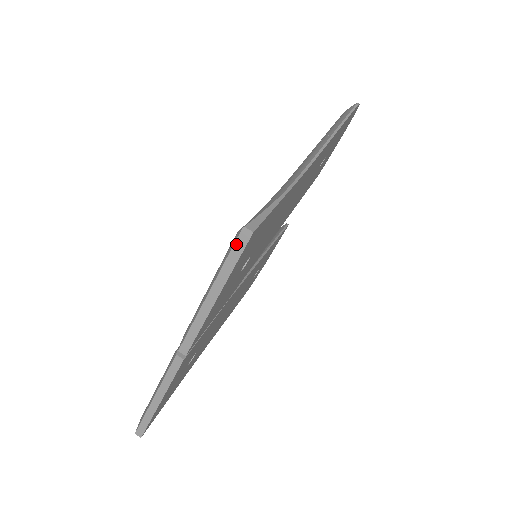
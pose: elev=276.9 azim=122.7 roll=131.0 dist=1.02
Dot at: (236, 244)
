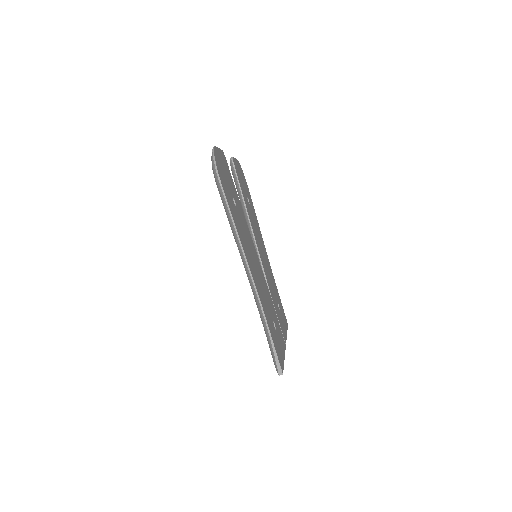
Dot at: occluded
